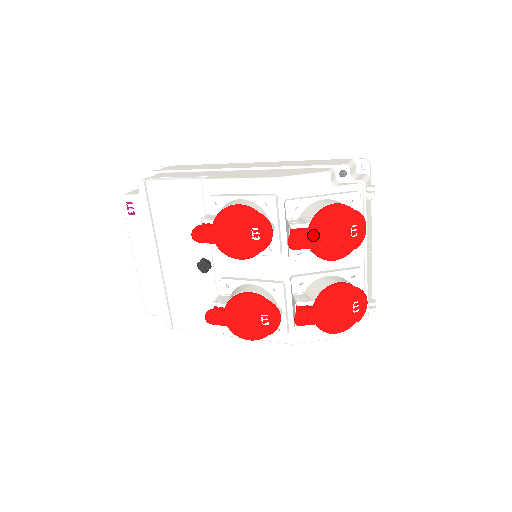
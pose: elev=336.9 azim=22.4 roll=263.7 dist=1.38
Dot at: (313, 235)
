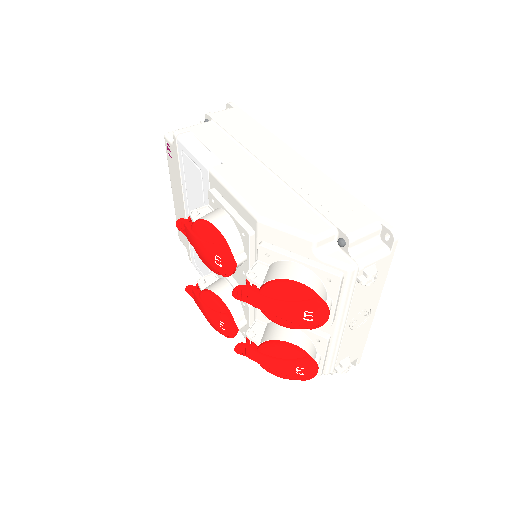
Dot at: (259, 299)
